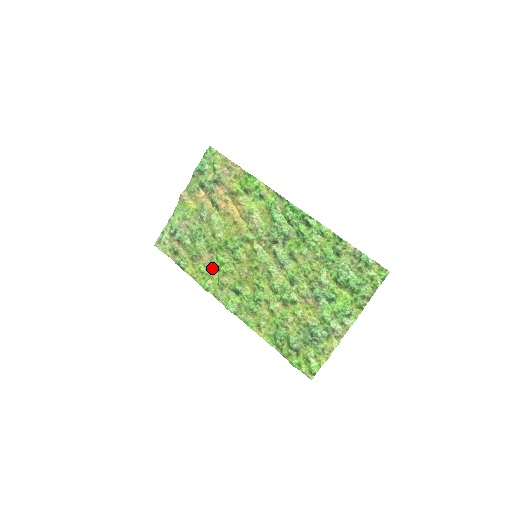
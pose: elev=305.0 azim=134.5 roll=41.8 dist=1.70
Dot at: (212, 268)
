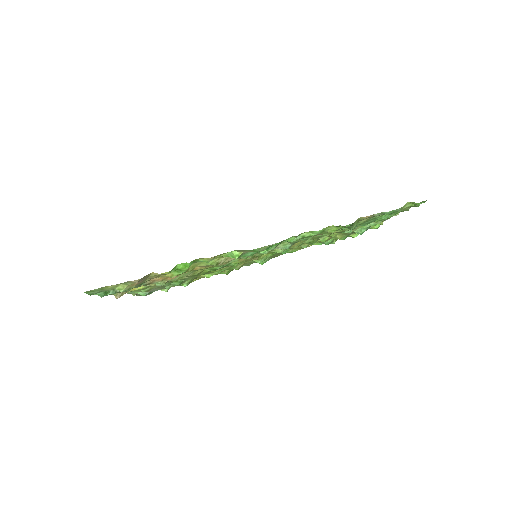
Dot at: occluded
